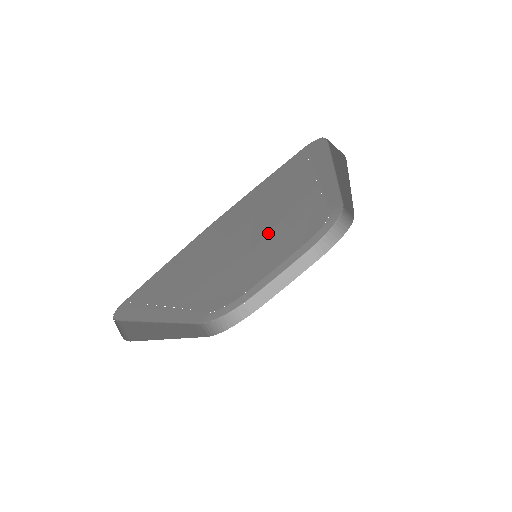
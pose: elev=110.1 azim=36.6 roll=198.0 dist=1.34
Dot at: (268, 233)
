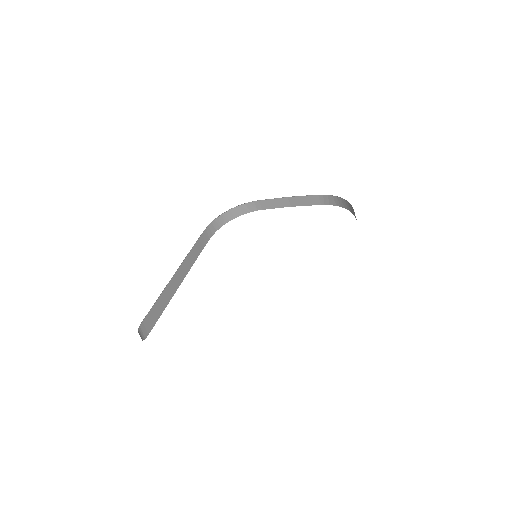
Dot at: occluded
